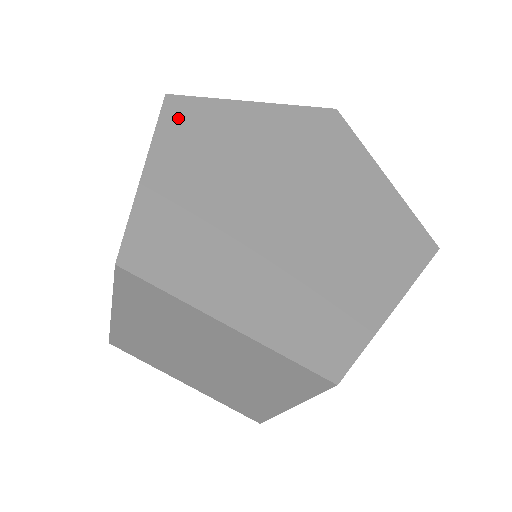
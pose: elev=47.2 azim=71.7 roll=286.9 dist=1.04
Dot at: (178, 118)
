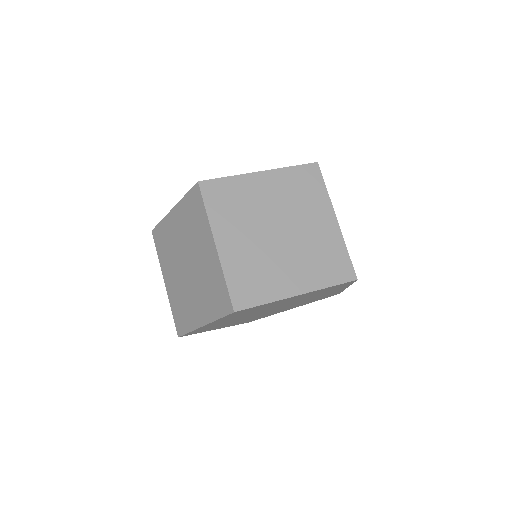
Dot at: (235, 314)
